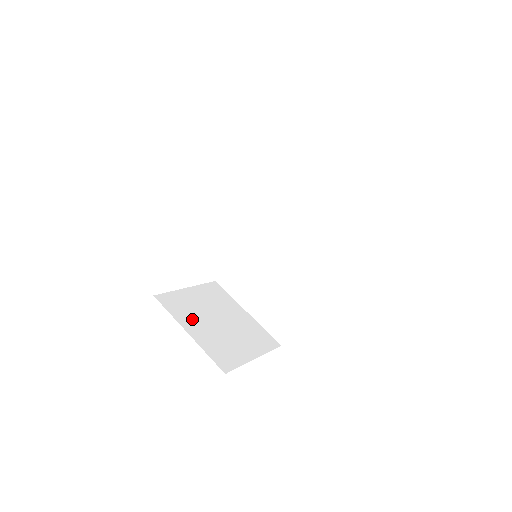
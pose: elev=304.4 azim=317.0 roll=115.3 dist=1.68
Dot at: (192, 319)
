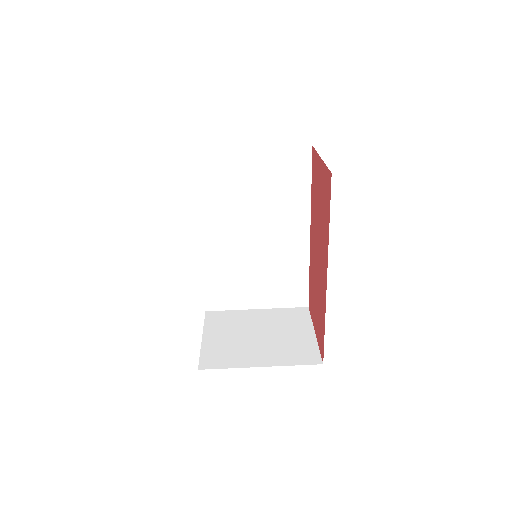
Dot at: (245, 355)
